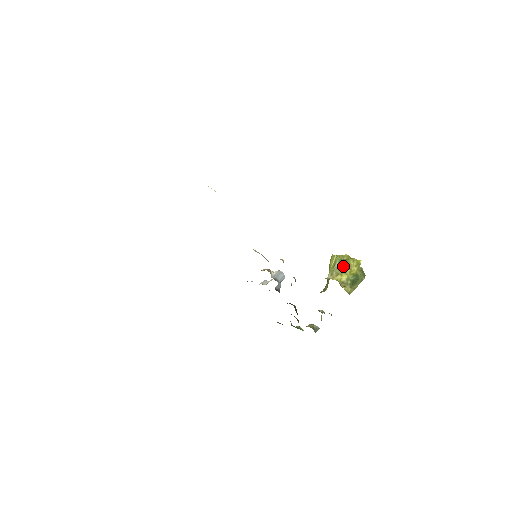
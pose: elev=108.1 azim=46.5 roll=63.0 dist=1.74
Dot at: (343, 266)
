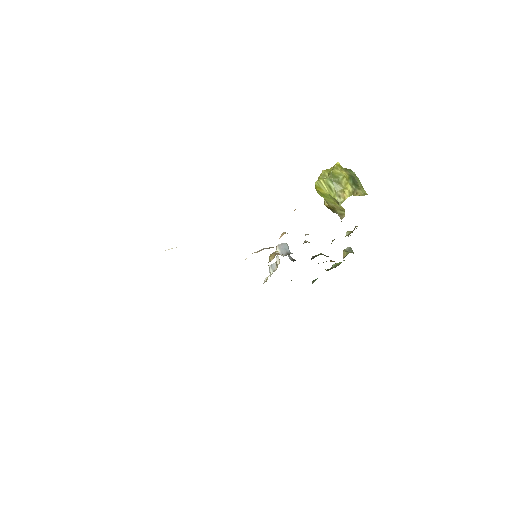
Dot at: (338, 181)
